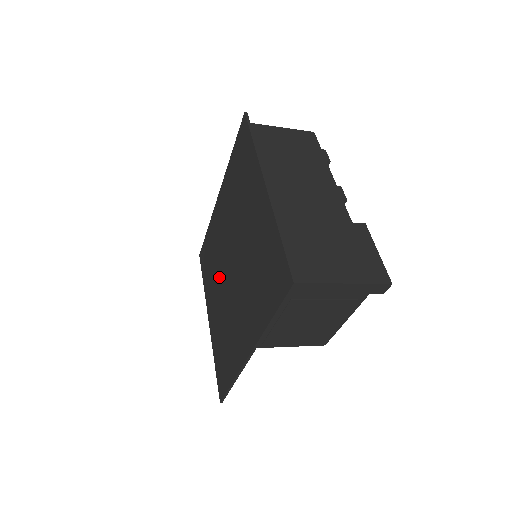
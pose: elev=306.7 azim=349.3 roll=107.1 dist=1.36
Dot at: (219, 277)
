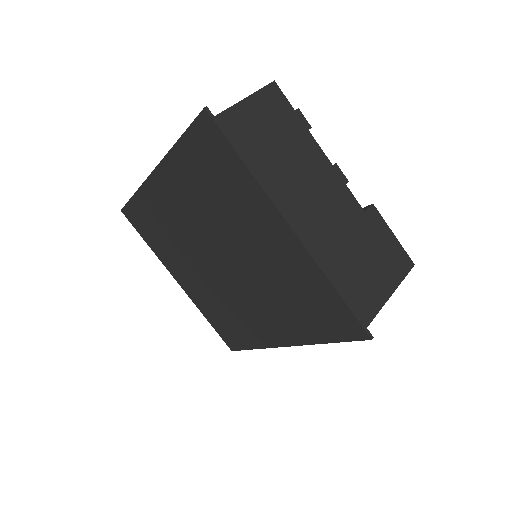
Dot at: (191, 259)
